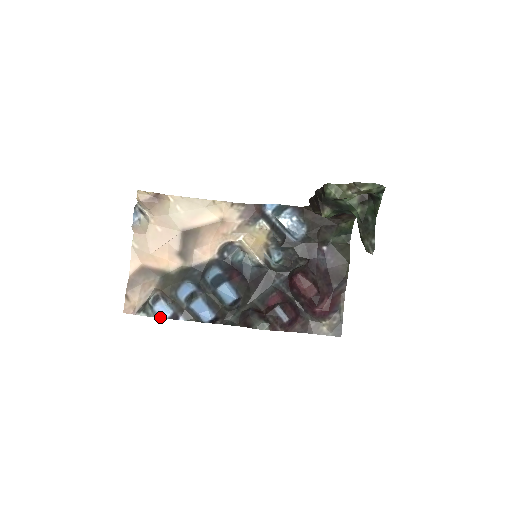
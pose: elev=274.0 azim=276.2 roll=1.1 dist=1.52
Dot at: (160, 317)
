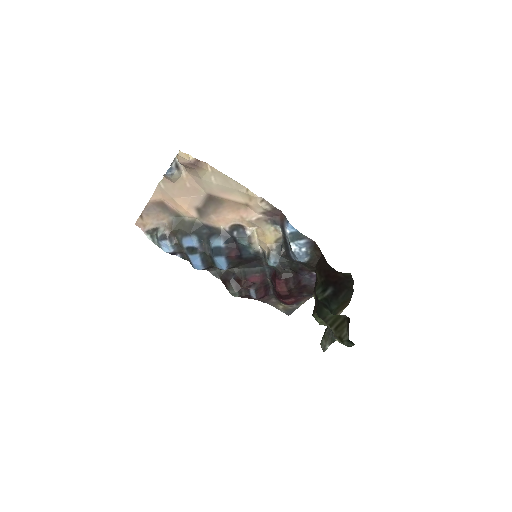
Dot at: (162, 249)
